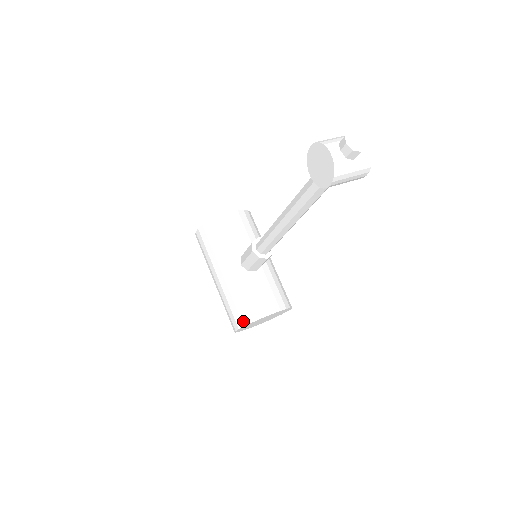
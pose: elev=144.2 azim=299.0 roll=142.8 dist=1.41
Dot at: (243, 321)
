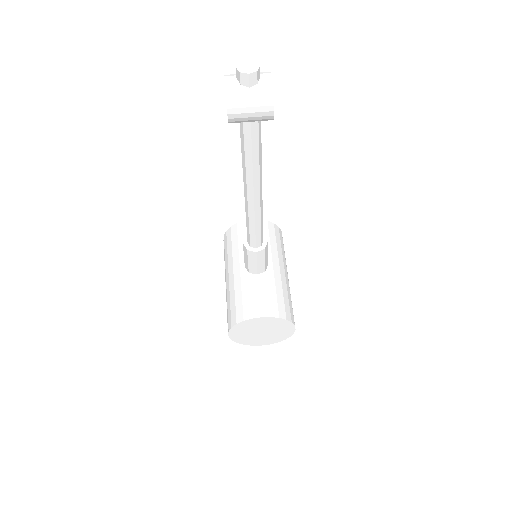
Dot at: (232, 322)
